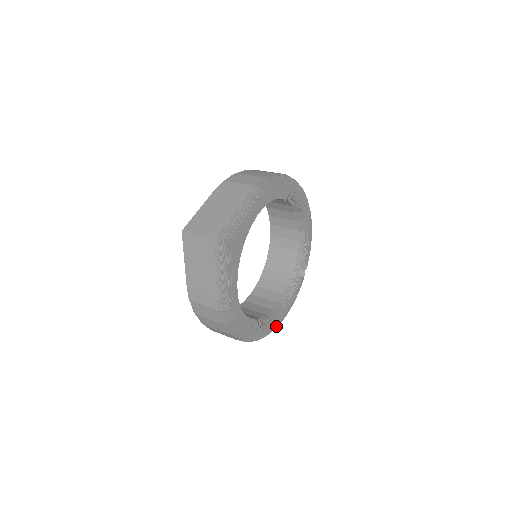
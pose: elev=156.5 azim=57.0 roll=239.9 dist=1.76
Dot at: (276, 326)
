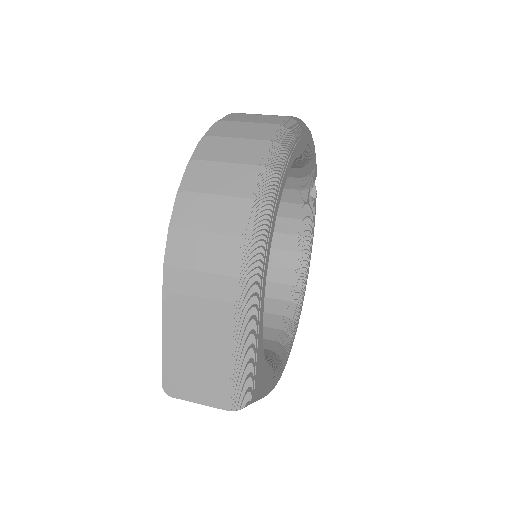
Dot at: (307, 278)
